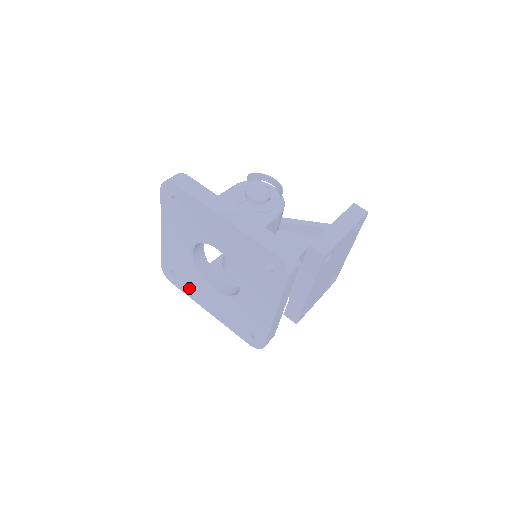
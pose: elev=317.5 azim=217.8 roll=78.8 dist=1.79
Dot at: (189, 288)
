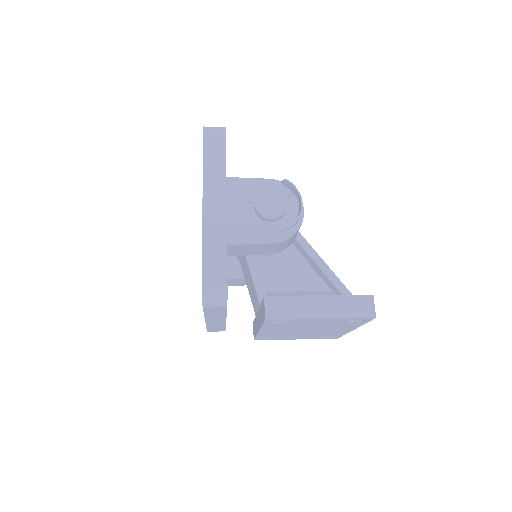
Dot at: occluded
